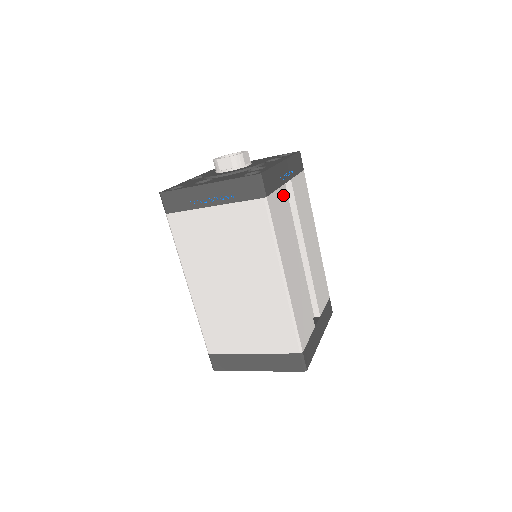
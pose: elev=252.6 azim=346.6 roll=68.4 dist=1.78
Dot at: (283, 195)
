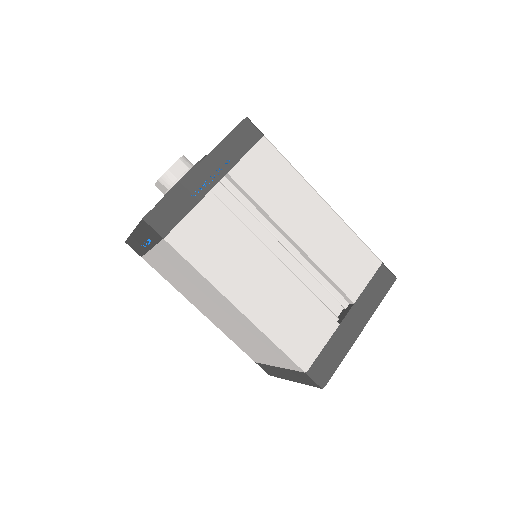
Dot at: (210, 207)
